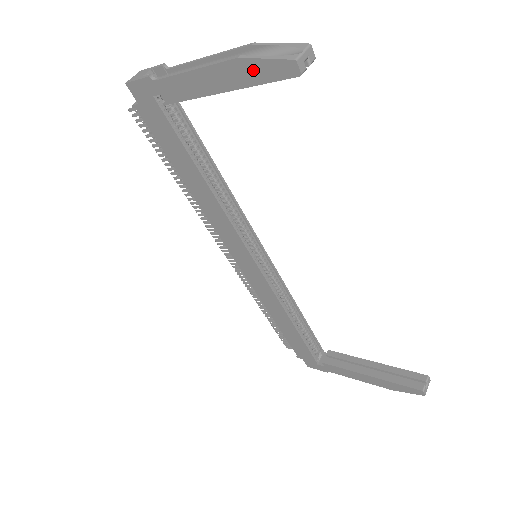
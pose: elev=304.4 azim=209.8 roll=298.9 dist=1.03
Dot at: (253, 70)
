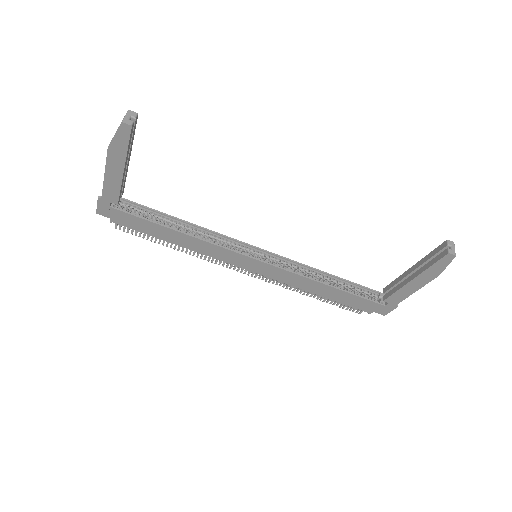
Dot at: (118, 146)
